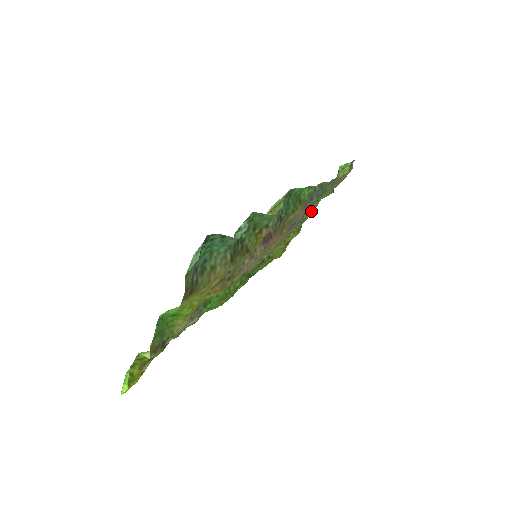
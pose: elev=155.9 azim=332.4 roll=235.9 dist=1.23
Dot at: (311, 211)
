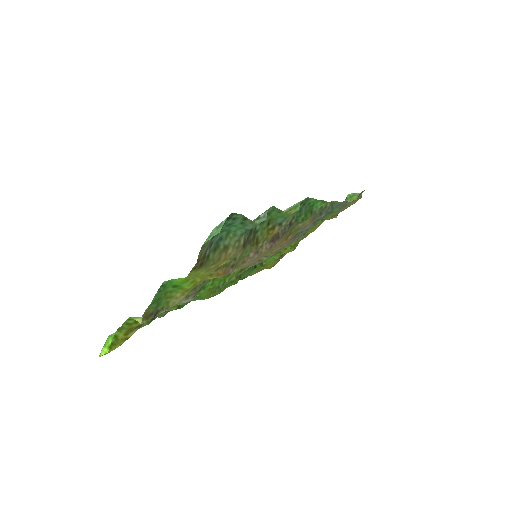
Dot at: (314, 228)
